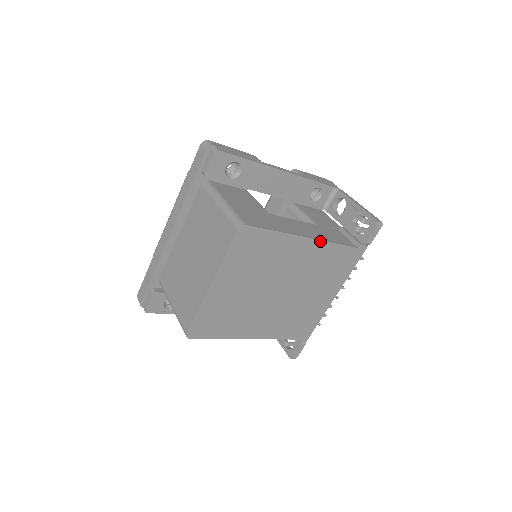
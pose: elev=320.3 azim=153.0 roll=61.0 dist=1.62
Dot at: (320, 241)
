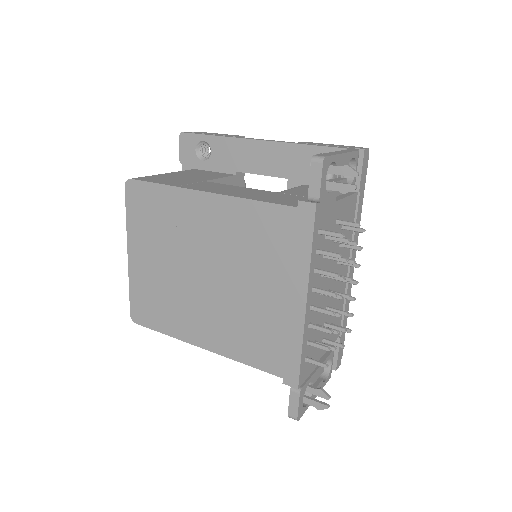
Dot at: (225, 196)
